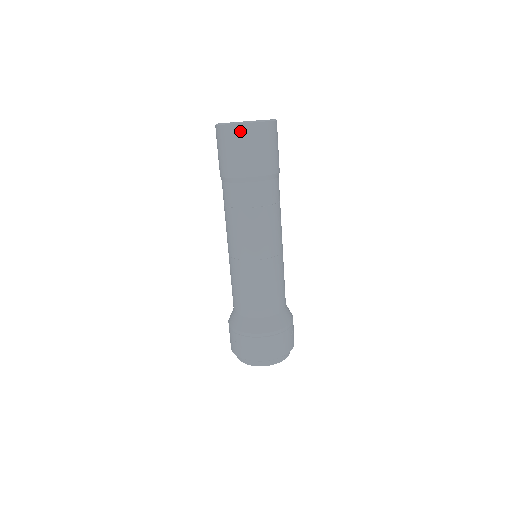
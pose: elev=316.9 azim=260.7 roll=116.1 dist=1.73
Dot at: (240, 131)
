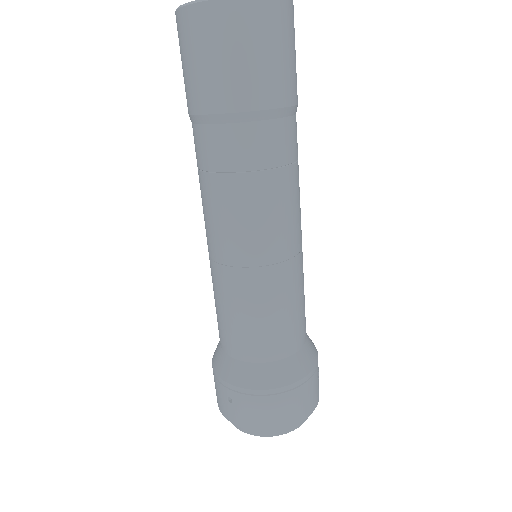
Dot at: (233, 14)
